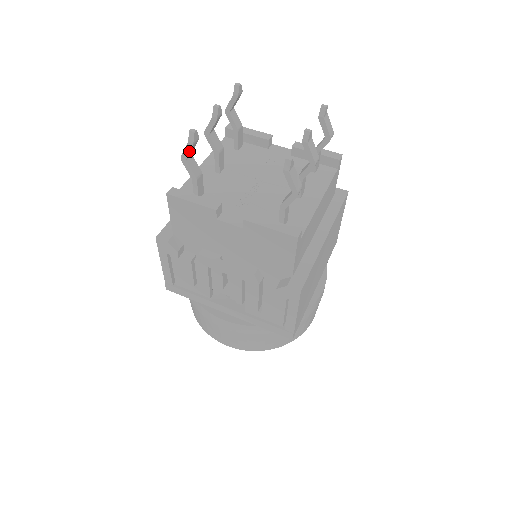
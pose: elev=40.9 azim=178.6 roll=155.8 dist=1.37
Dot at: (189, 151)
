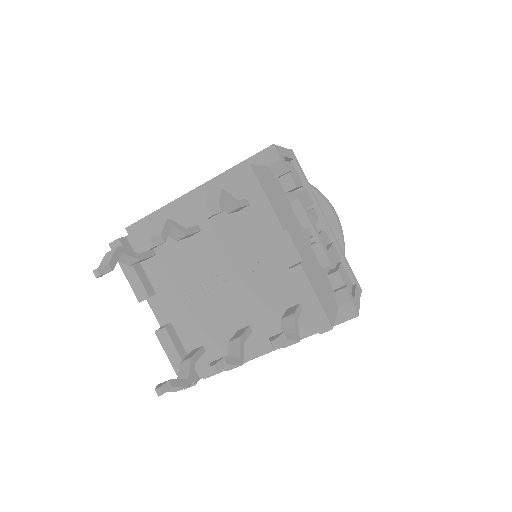
Dot at: occluded
